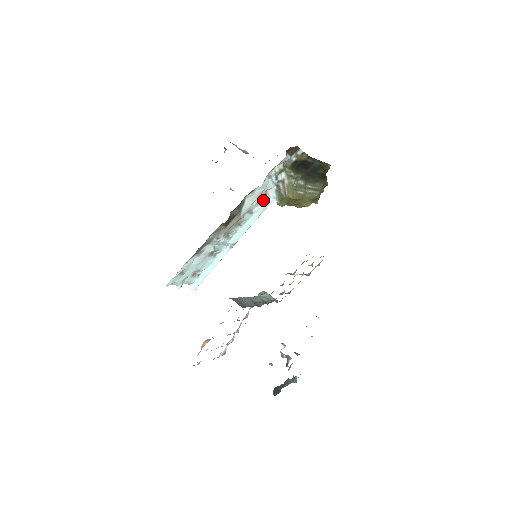
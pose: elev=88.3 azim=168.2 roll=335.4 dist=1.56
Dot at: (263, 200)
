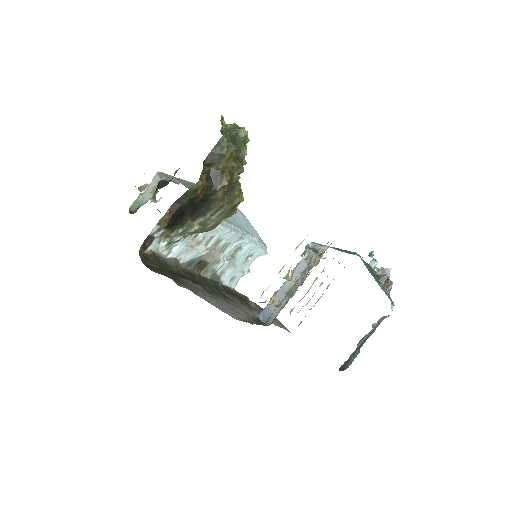
Dot at: (202, 235)
